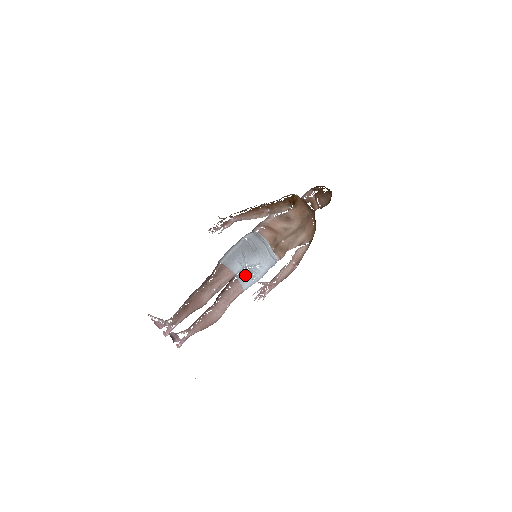
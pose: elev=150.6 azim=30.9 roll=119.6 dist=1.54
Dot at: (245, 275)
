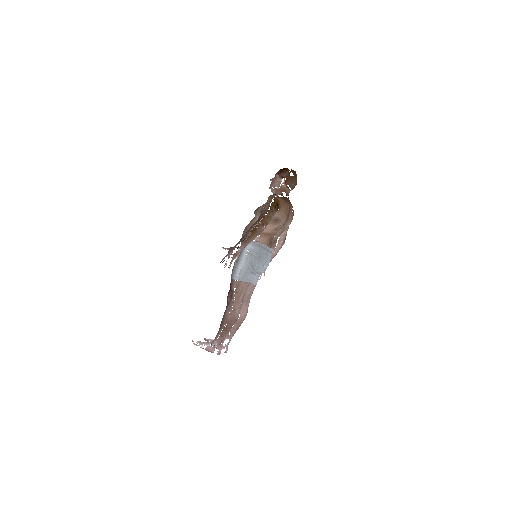
Dot at: (254, 276)
